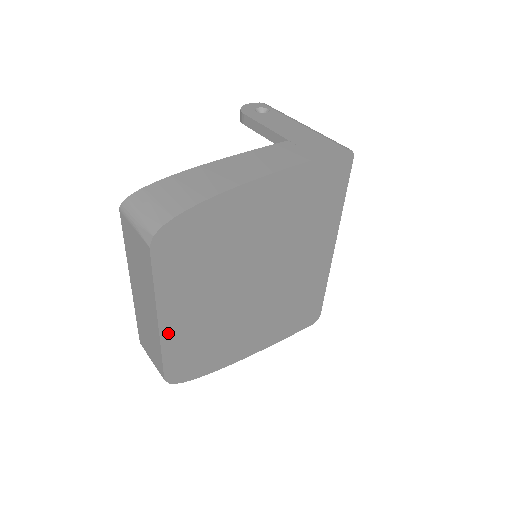
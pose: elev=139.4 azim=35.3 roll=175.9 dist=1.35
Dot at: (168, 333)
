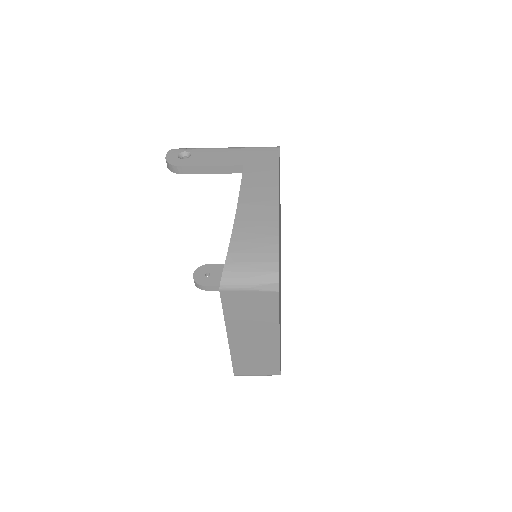
Dot at: occluded
